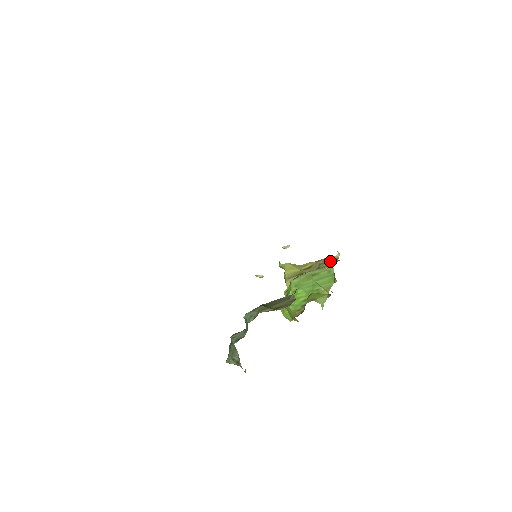
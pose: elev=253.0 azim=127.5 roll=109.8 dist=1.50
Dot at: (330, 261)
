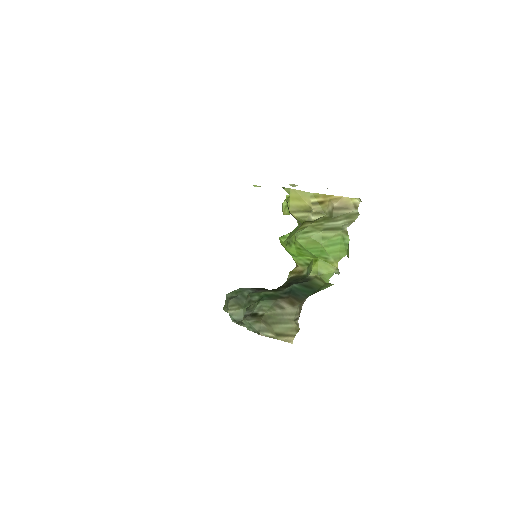
Dot at: (347, 208)
